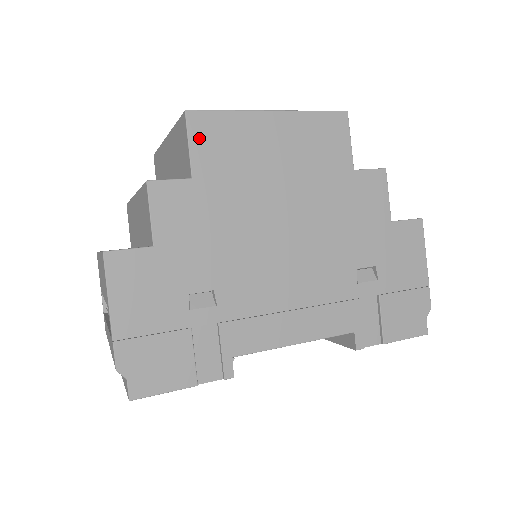
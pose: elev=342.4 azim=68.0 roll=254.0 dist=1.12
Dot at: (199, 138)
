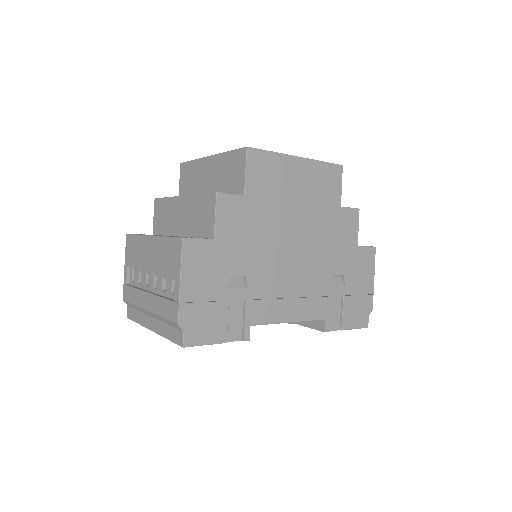
Dot at: (253, 168)
